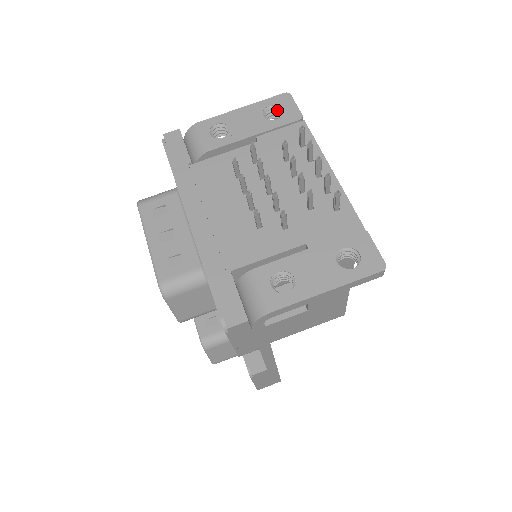
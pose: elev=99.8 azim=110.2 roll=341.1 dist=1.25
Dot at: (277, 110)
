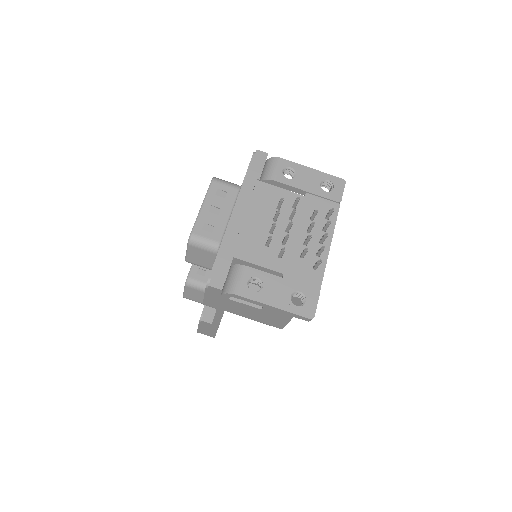
Dot at: (331, 185)
